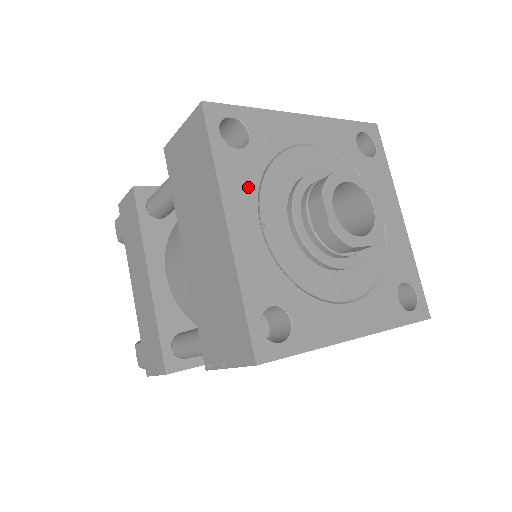
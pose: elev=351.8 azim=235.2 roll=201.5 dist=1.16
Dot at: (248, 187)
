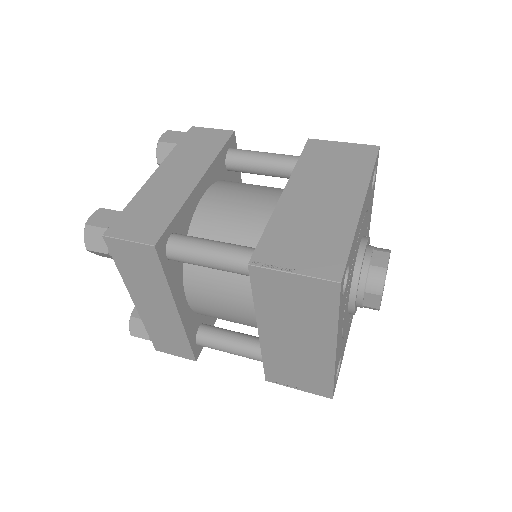
Dot at: occluded
